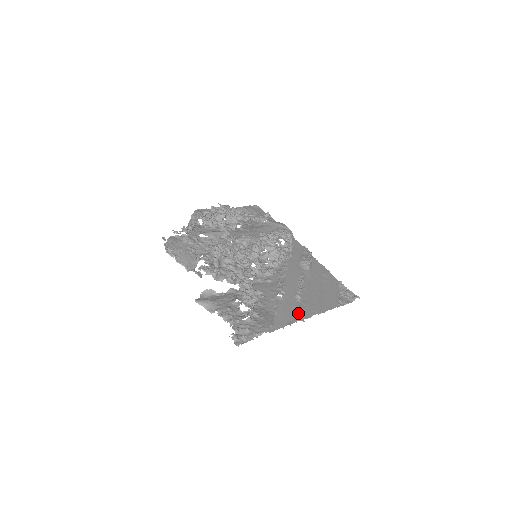
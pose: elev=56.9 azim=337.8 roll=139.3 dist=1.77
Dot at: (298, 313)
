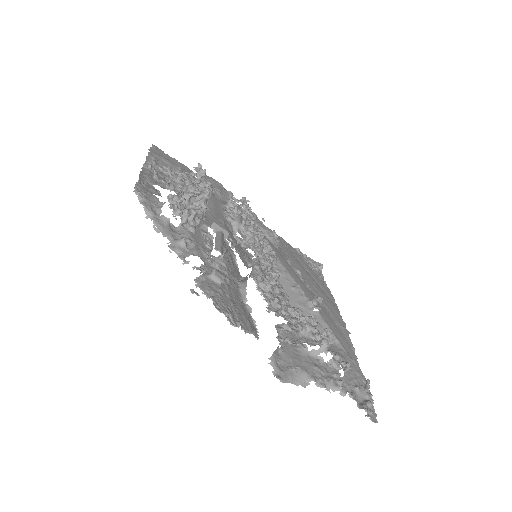
Dot at: (339, 324)
